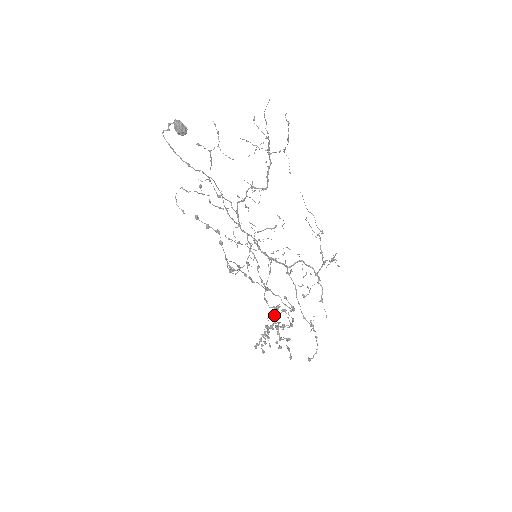
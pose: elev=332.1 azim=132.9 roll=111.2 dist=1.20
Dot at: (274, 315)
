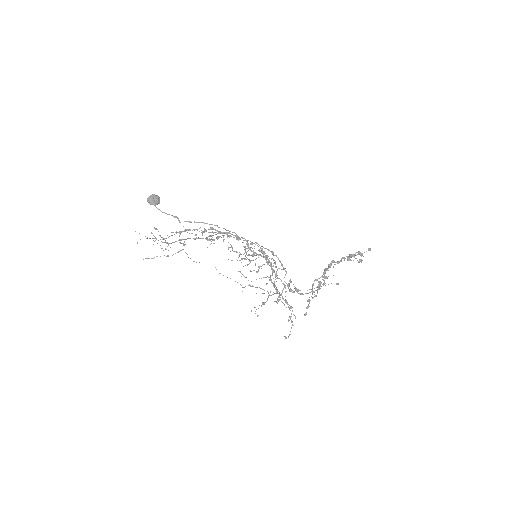
Dot at: occluded
